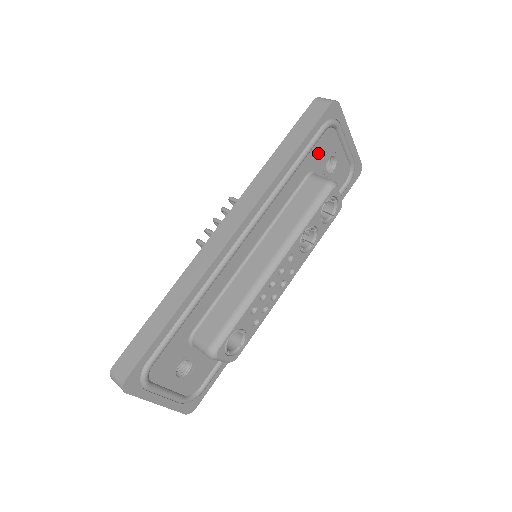
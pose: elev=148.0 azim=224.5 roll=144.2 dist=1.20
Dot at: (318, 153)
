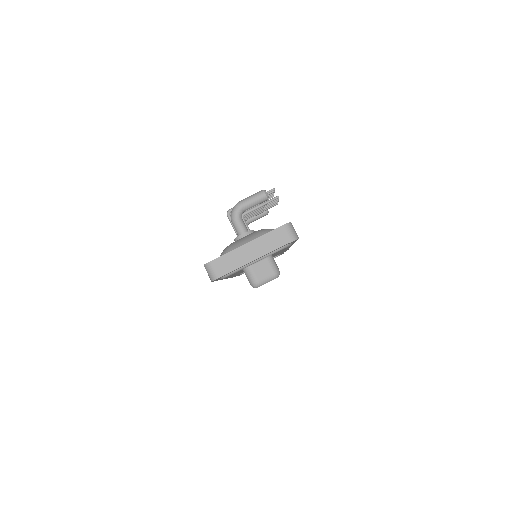
Dot at: occluded
